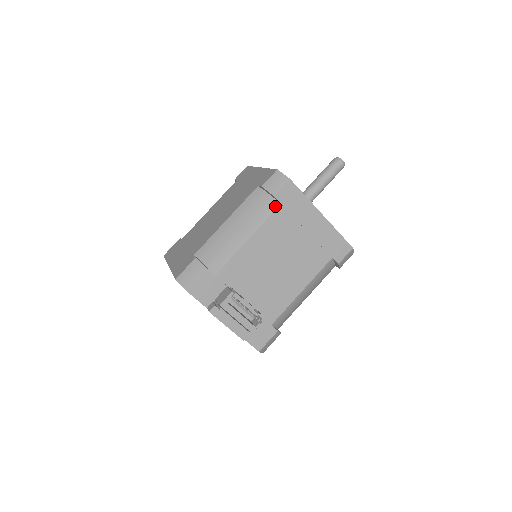
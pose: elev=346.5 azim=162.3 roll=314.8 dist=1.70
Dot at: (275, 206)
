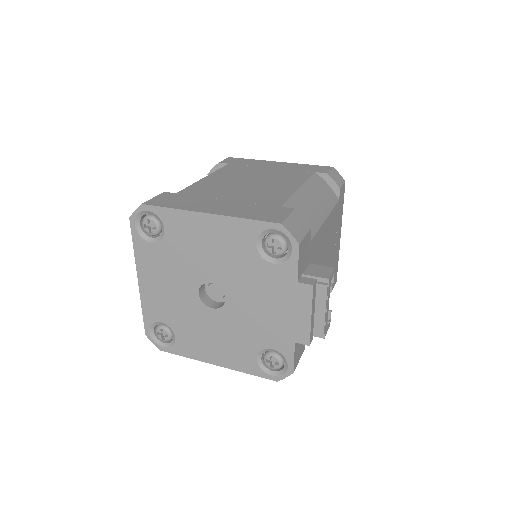
Dot at: (336, 199)
